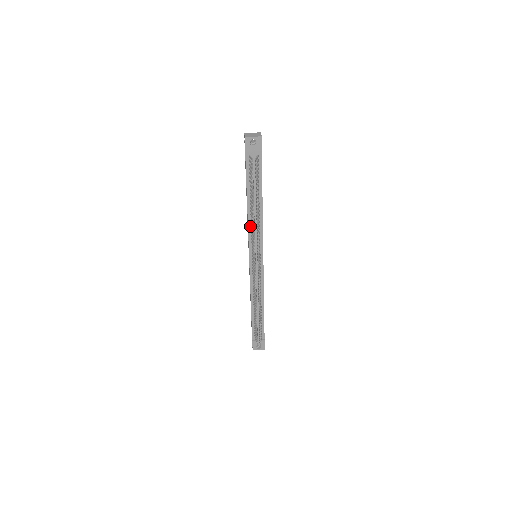
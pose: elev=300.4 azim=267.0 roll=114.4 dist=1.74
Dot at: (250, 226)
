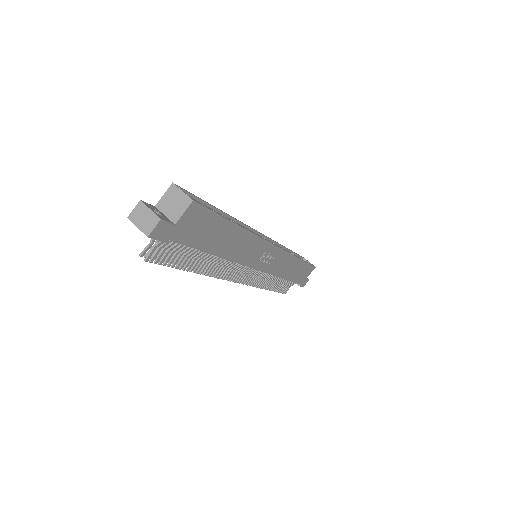
Dot at: occluded
